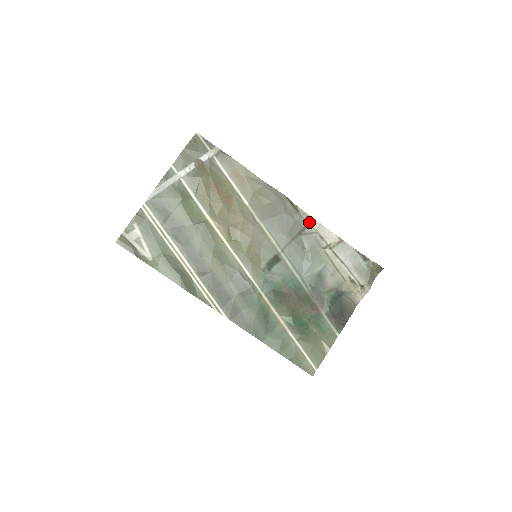
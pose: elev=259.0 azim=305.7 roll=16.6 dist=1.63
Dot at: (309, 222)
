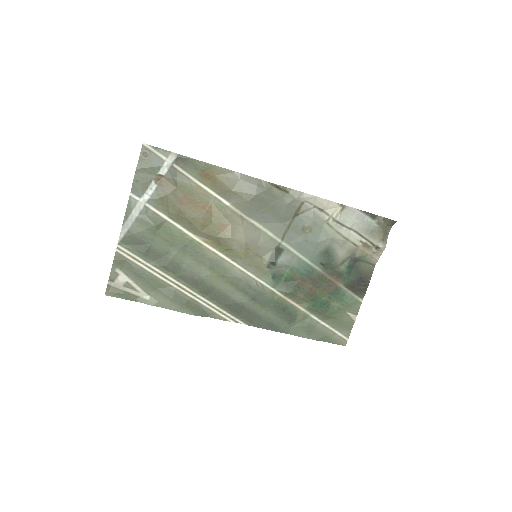
Dot at: (303, 199)
